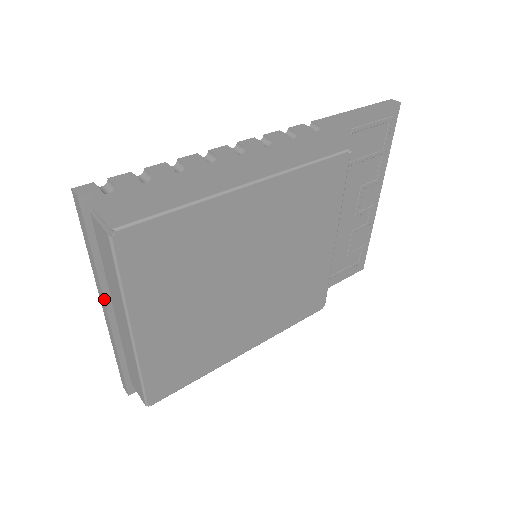
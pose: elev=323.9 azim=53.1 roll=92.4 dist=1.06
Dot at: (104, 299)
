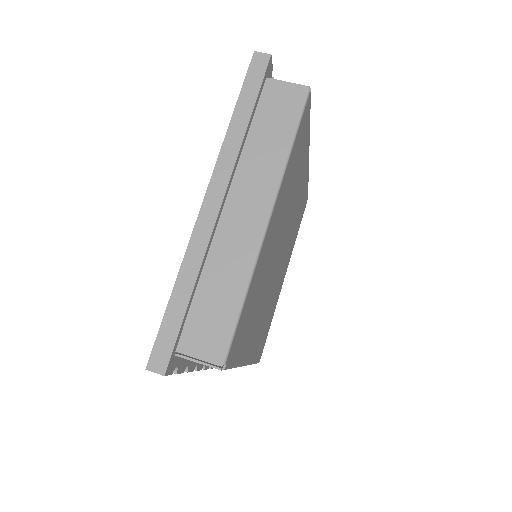
Dot at: (229, 179)
